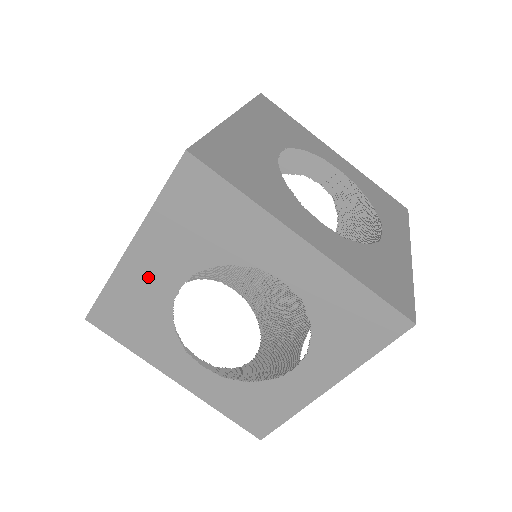
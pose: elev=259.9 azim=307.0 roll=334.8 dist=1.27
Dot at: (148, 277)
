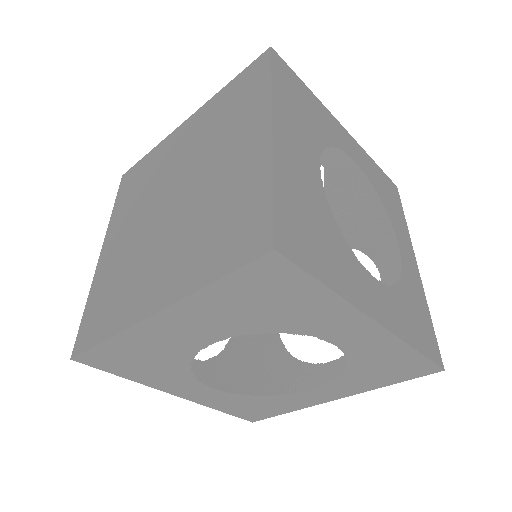
Dot at: (172, 336)
